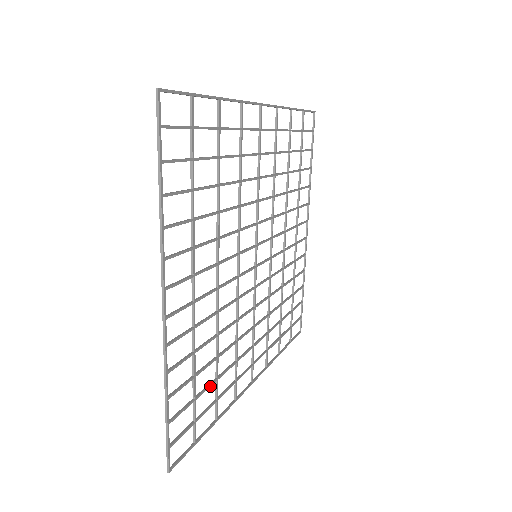
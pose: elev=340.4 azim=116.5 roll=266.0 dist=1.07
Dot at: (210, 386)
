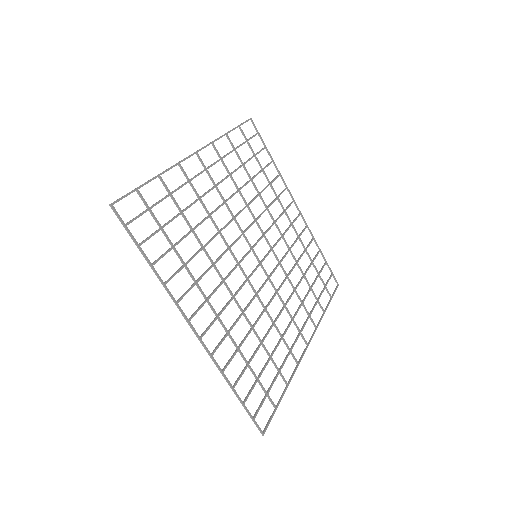
Dot at: occluded
